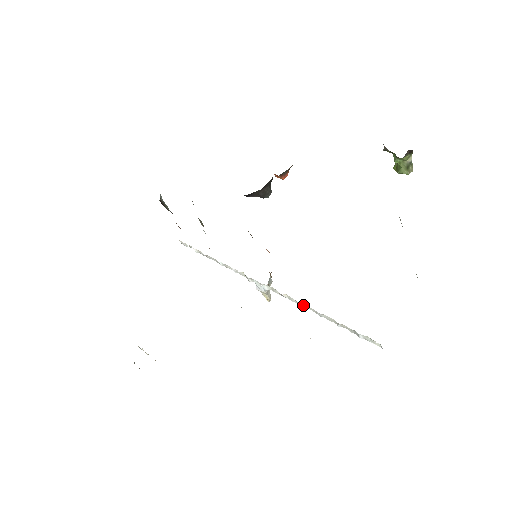
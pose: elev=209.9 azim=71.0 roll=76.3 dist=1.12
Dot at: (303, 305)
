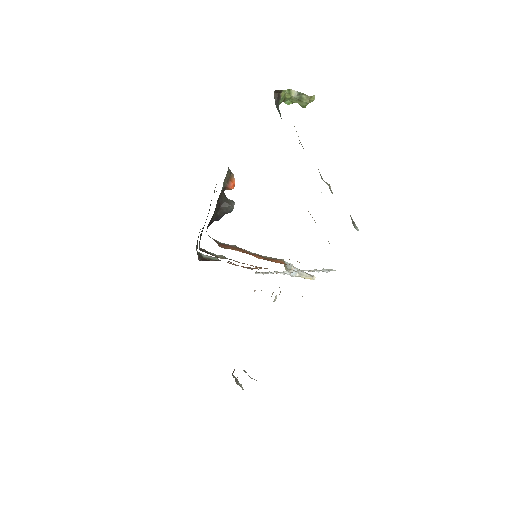
Dot at: (299, 271)
